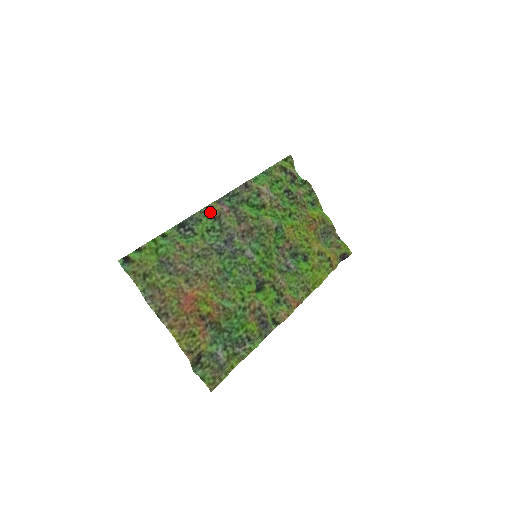
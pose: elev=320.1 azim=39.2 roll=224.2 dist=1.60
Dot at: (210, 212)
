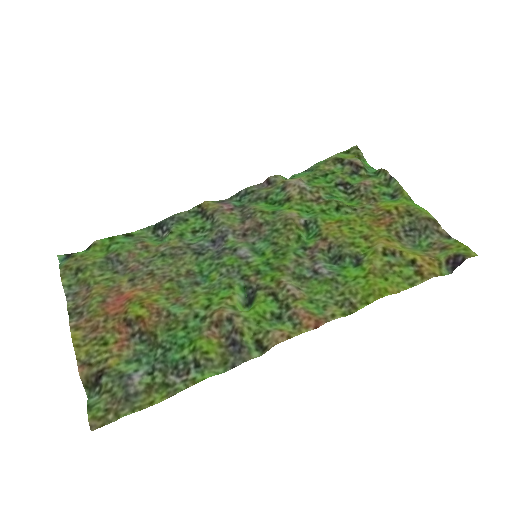
Dot at: (203, 211)
